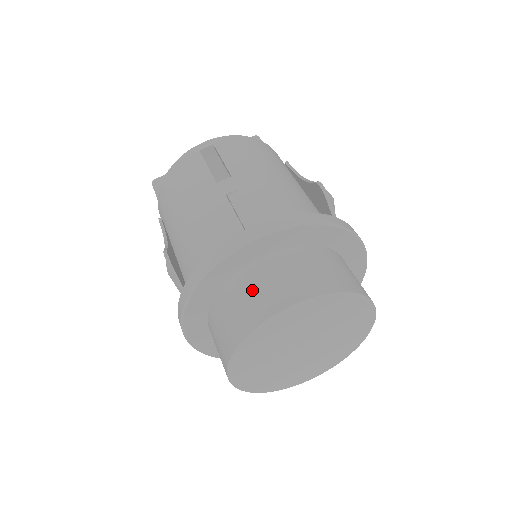
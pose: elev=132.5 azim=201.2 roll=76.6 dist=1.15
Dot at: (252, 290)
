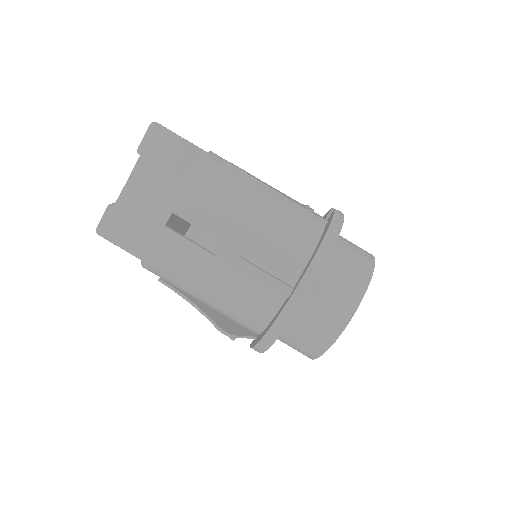
Dot at: (312, 325)
